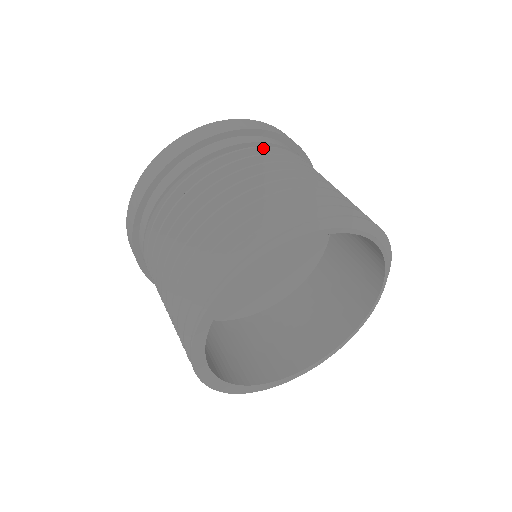
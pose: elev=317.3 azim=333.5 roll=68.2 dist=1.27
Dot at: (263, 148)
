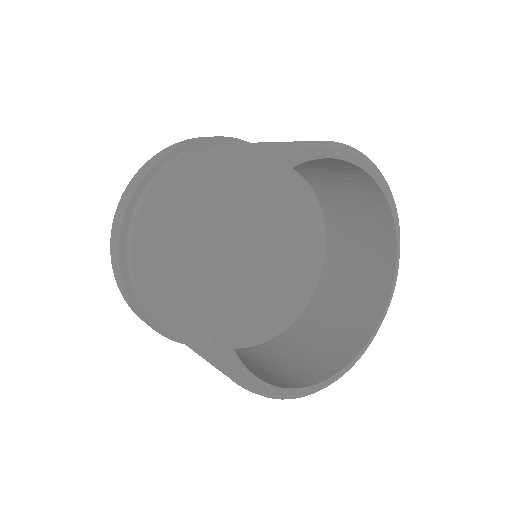
Dot at: occluded
